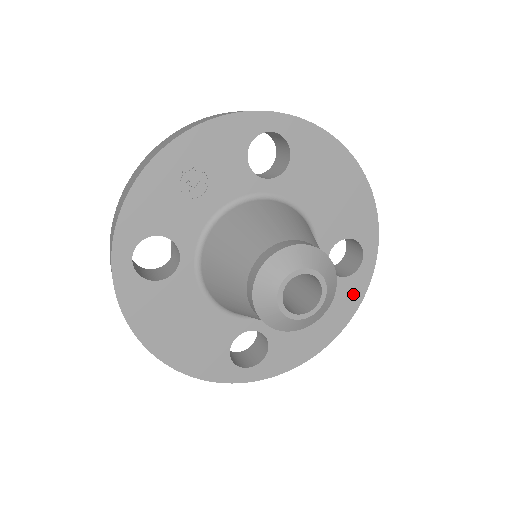
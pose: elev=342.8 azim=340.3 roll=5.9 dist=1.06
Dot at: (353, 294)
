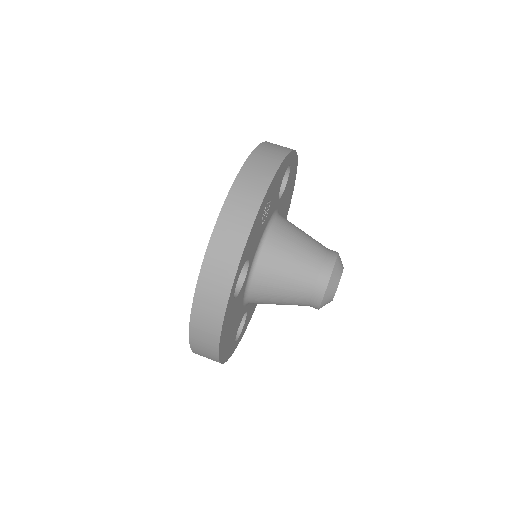
Dot at: occluded
